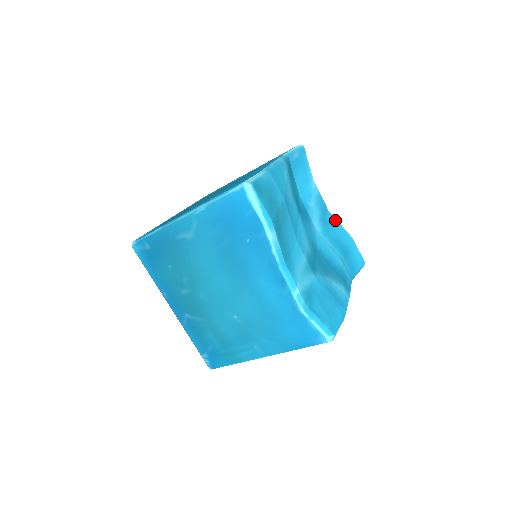
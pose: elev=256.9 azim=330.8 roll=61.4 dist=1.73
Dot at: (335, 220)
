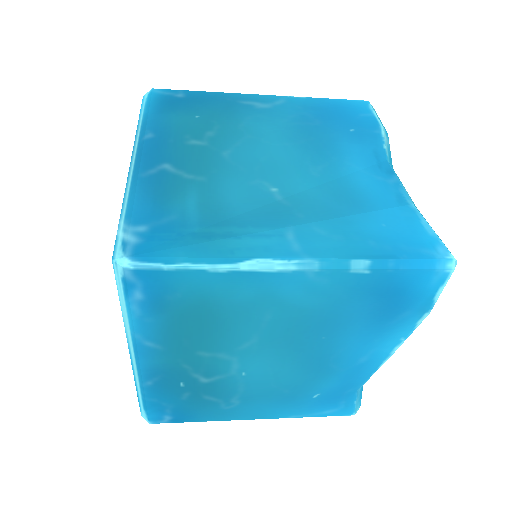
Dot at: occluded
